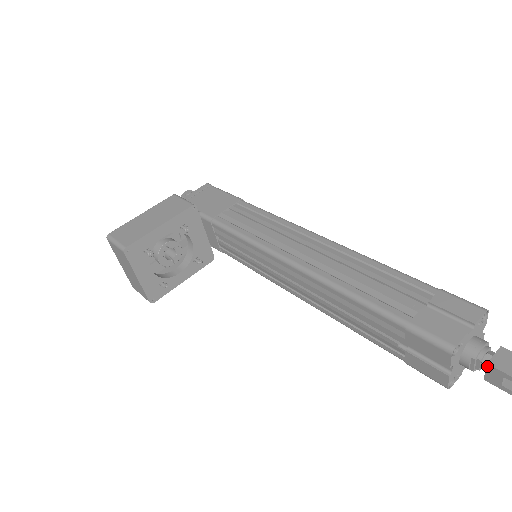
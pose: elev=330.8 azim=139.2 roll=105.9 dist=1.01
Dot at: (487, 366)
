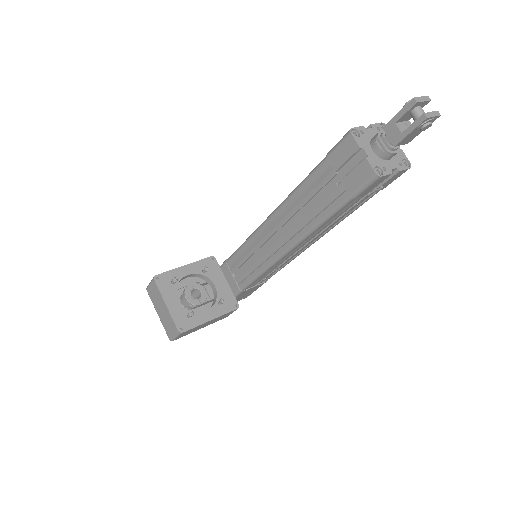
Dot at: (384, 130)
